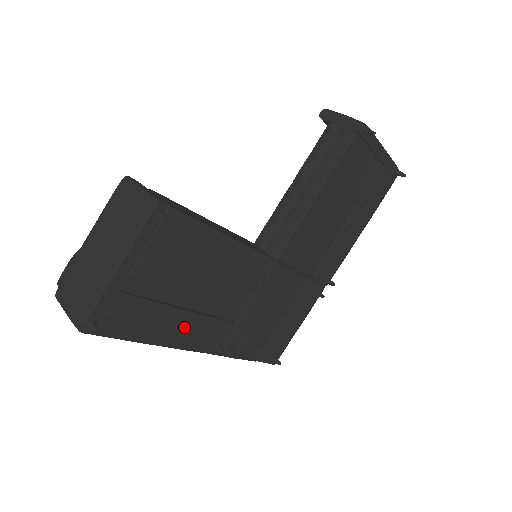
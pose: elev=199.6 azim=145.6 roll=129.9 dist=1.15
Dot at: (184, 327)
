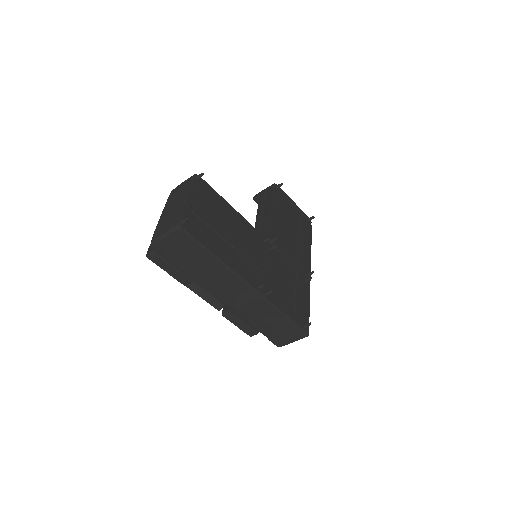
Dot at: (233, 257)
